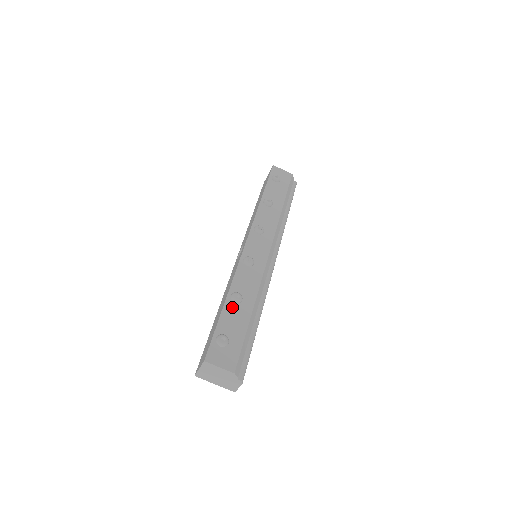
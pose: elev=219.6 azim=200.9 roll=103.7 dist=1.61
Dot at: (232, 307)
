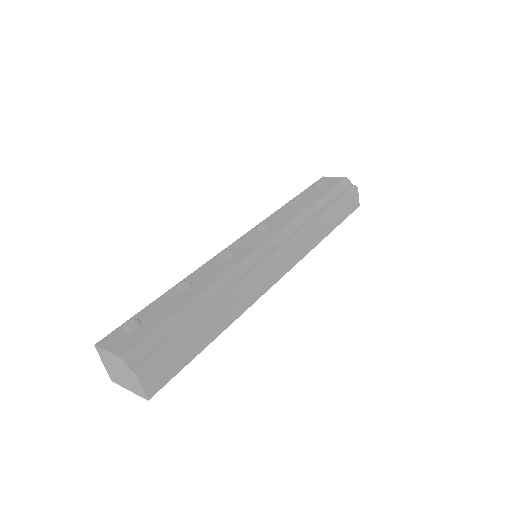
Dot at: (172, 295)
